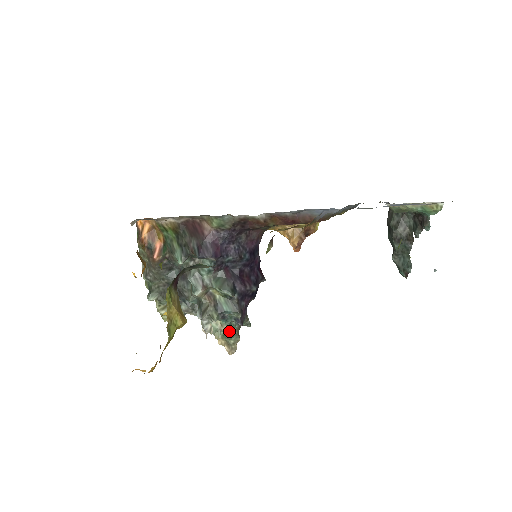
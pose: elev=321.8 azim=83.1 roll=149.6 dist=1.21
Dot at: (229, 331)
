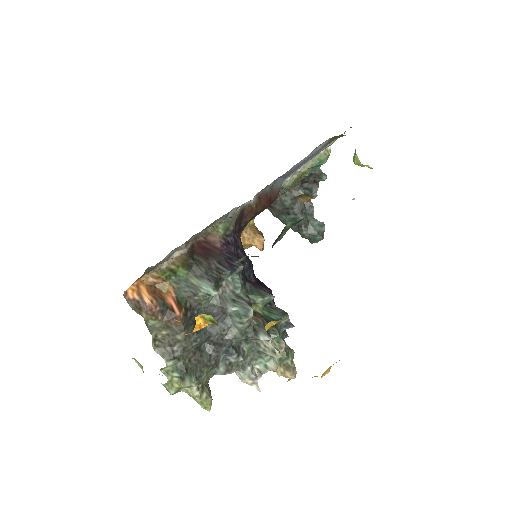
Dot at: occluded
